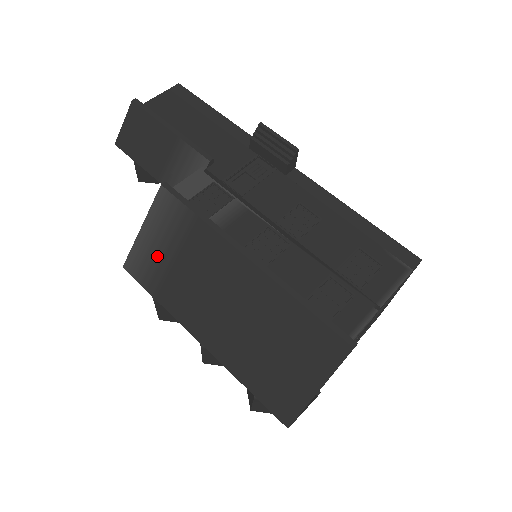
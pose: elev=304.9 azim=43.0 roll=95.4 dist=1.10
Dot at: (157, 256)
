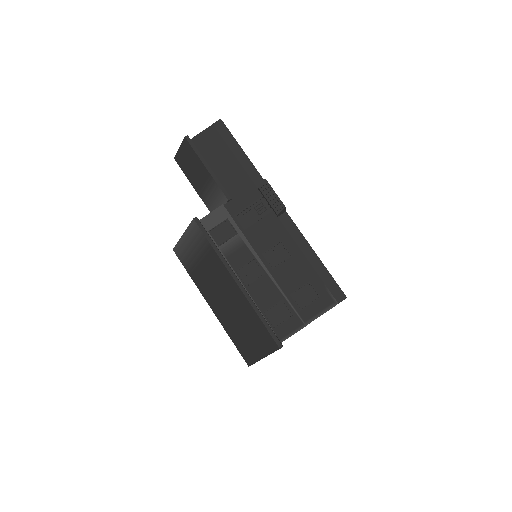
Dot at: (190, 254)
